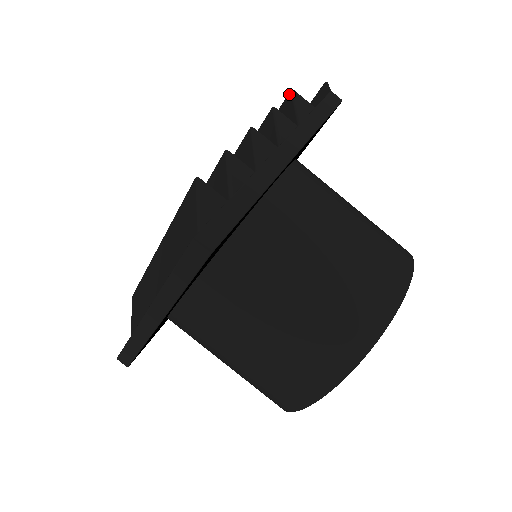
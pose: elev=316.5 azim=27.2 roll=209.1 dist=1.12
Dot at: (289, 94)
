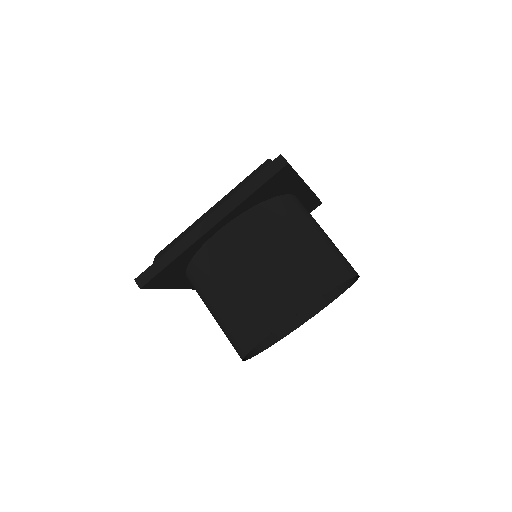
Dot at: occluded
